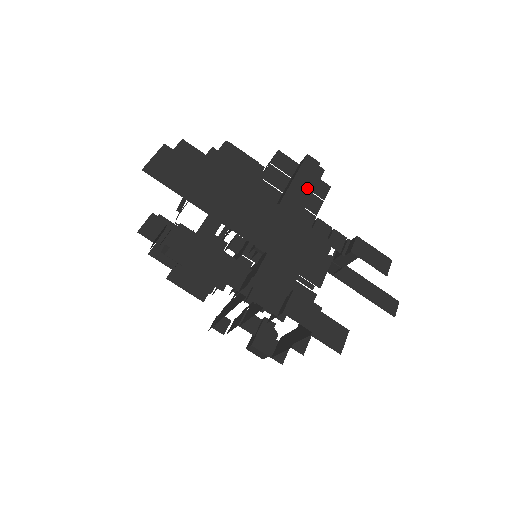
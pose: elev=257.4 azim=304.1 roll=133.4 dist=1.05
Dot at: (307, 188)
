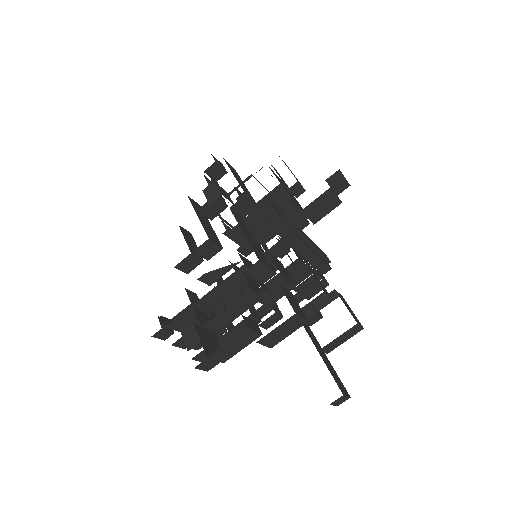
Dot at: (318, 254)
